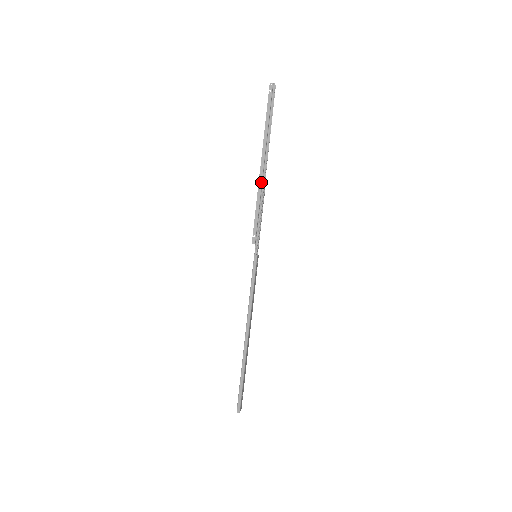
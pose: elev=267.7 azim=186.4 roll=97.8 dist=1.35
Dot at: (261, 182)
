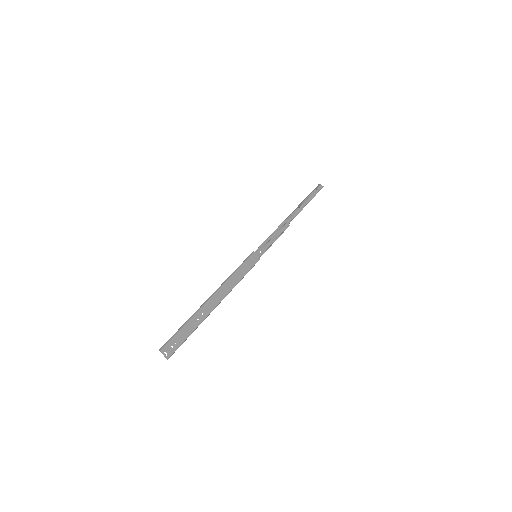
Dot at: (285, 221)
